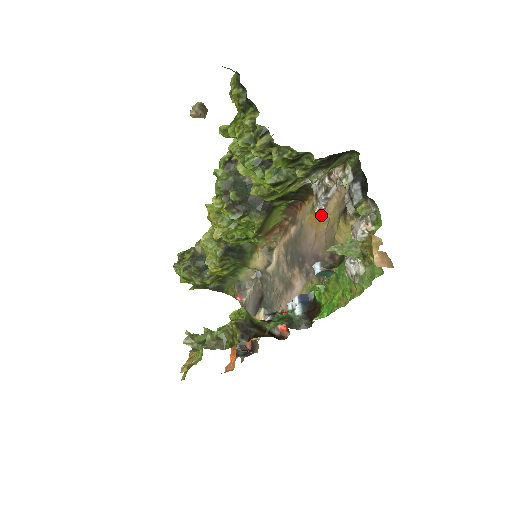
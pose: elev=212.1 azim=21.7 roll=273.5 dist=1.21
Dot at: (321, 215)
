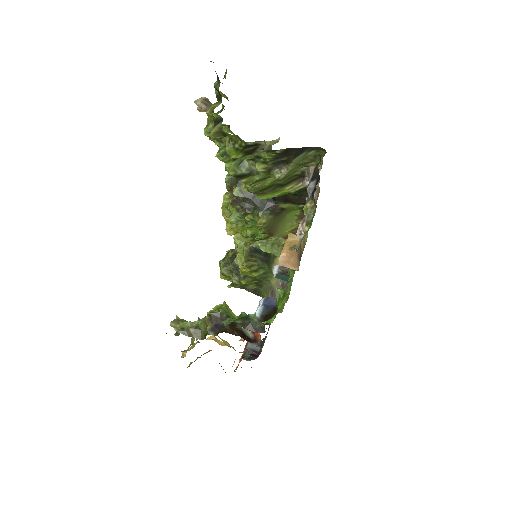
Dot at: occluded
